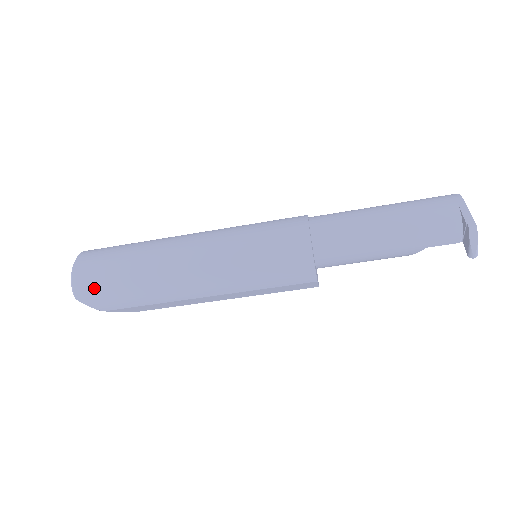
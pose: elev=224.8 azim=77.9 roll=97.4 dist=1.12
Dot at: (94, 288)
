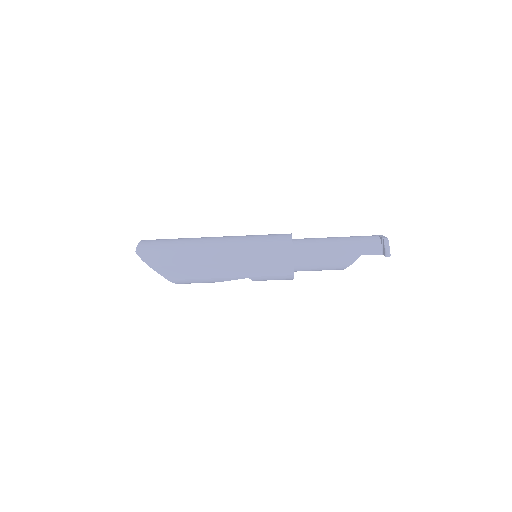
Dot at: (151, 249)
